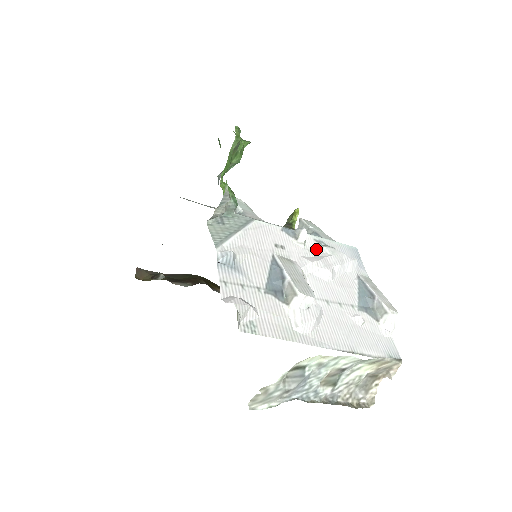
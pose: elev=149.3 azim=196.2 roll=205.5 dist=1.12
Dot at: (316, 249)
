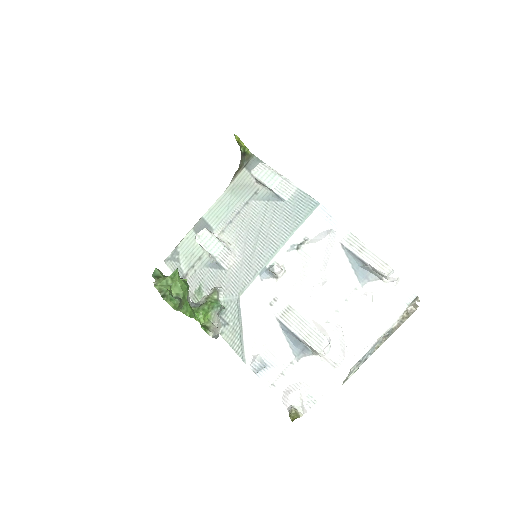
Dot at: (295, 261)
